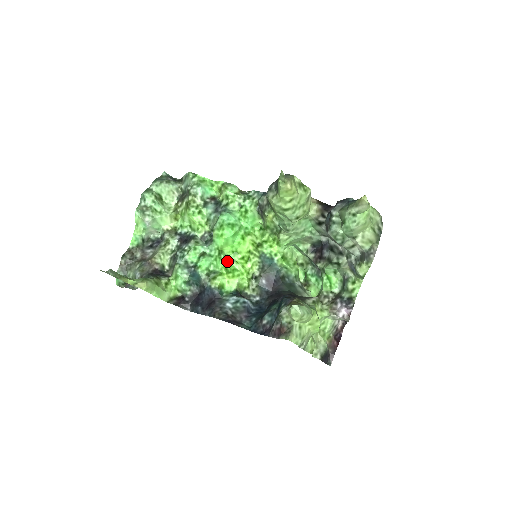
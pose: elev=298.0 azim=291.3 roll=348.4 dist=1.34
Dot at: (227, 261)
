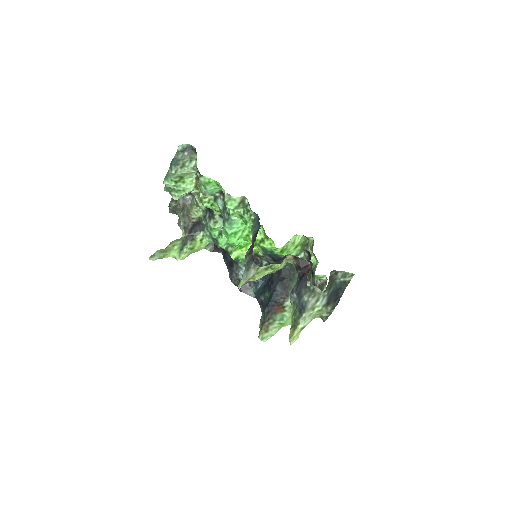
Dot at: (239, 243)
